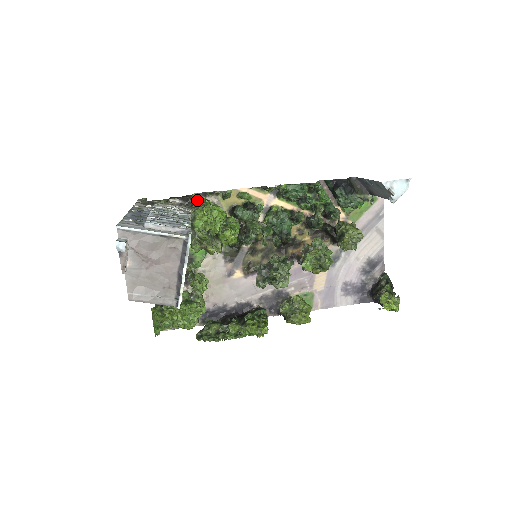
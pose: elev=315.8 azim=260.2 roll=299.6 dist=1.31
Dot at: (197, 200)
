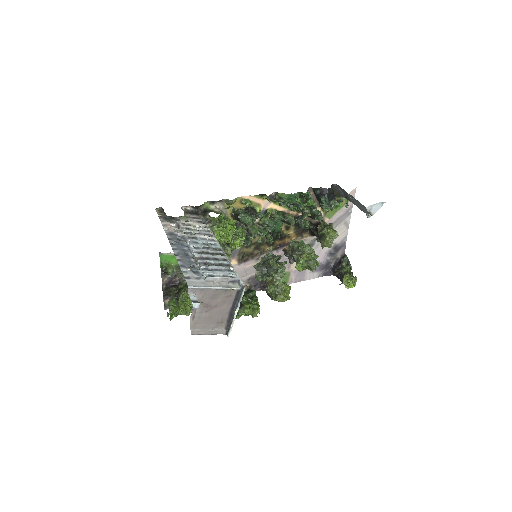
Dot at: occluded
